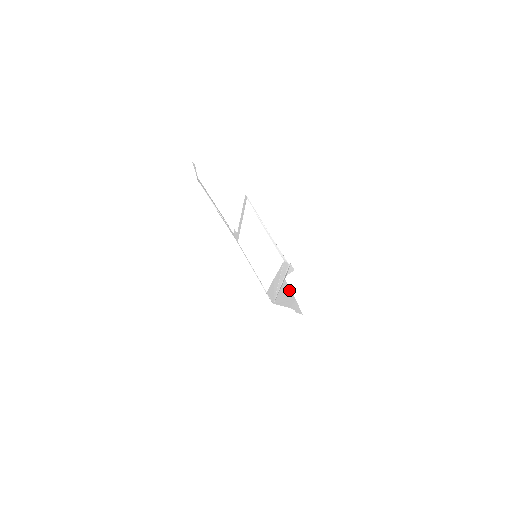
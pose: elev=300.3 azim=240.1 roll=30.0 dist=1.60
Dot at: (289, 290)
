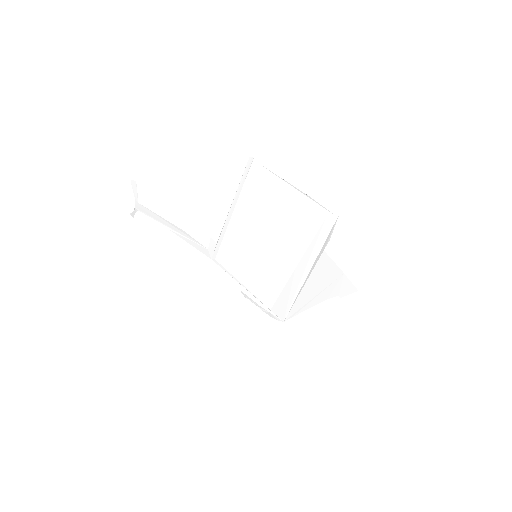
Dot at: (330, 265)
